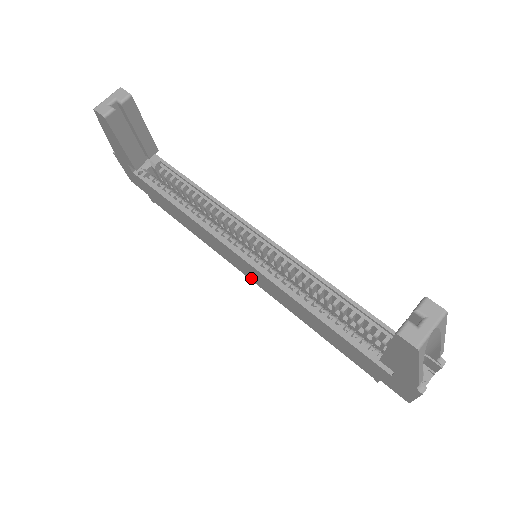
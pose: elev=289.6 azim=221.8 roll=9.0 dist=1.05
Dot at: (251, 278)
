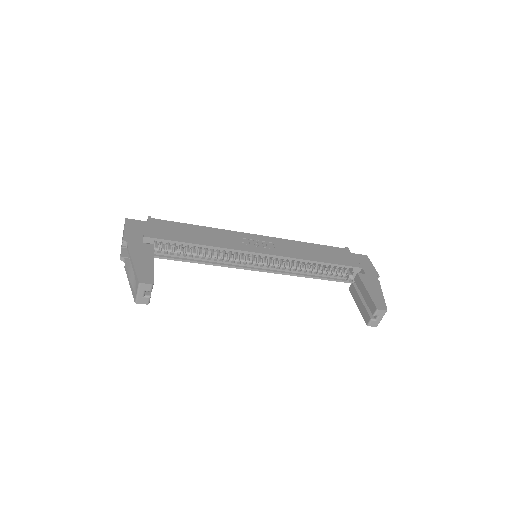
Dot at: occluded
